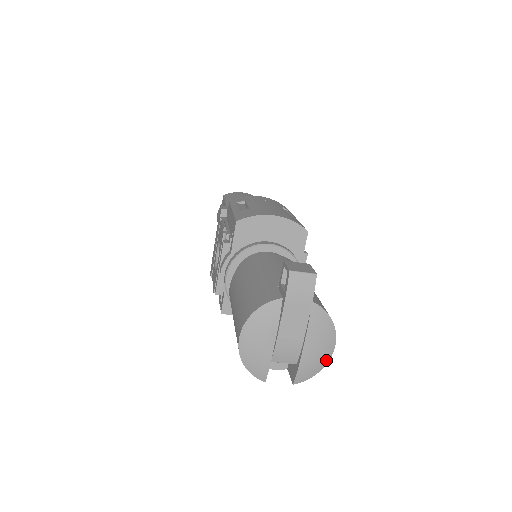
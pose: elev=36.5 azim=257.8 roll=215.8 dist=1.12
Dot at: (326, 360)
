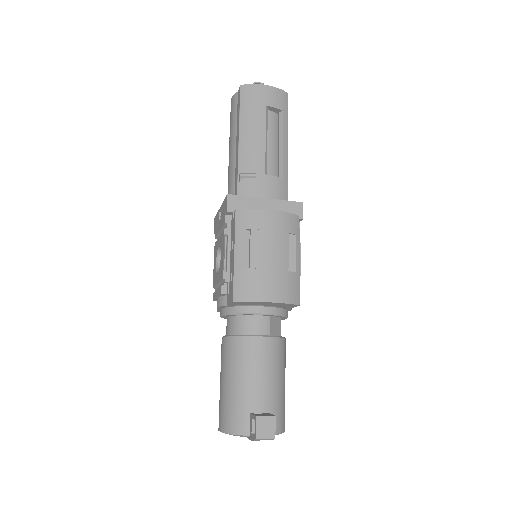
Dot at: occluded
